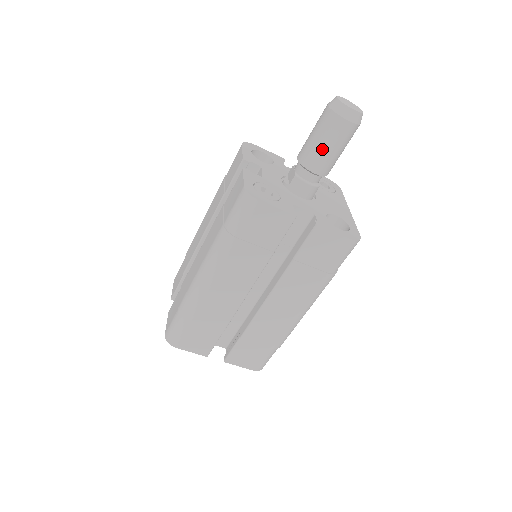
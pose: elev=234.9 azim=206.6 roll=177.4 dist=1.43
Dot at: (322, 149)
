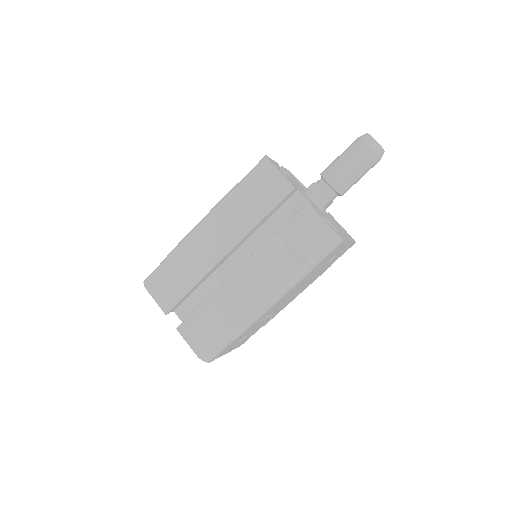
Dot at: (341, 163)
